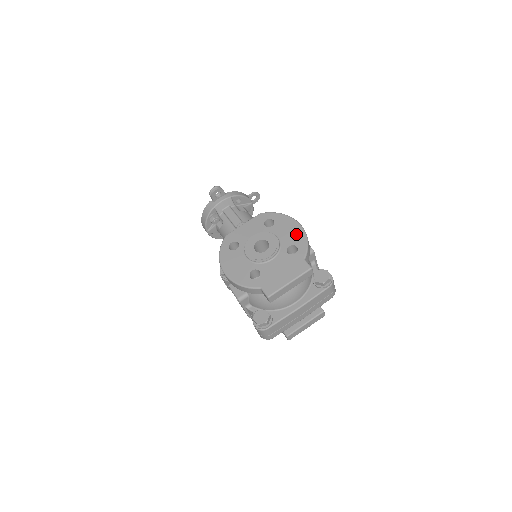
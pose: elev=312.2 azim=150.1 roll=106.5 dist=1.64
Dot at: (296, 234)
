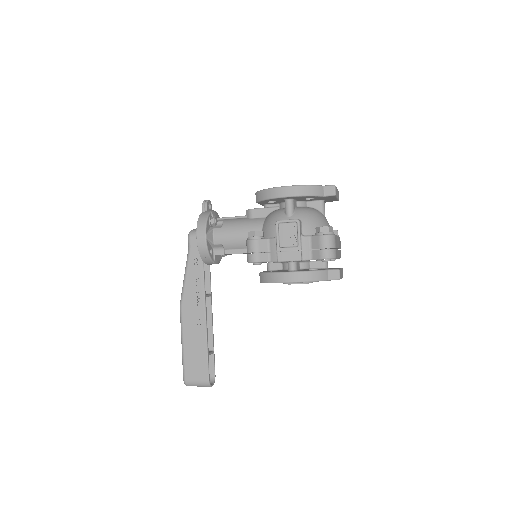
Dot at: occluded
